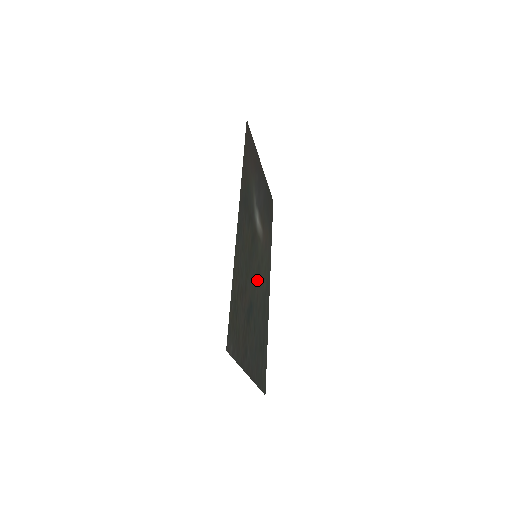
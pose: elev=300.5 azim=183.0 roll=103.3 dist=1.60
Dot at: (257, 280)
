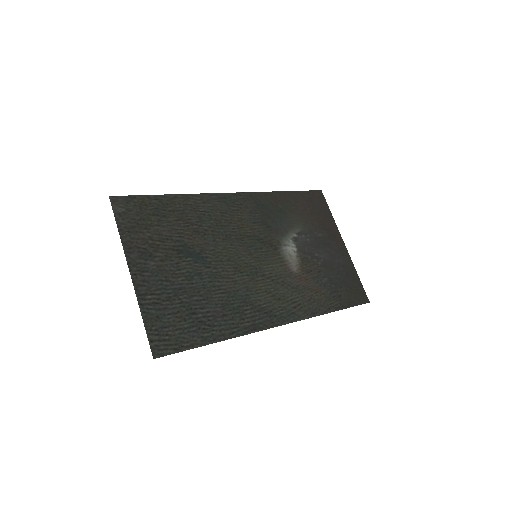
Dot at: (241, 270)
